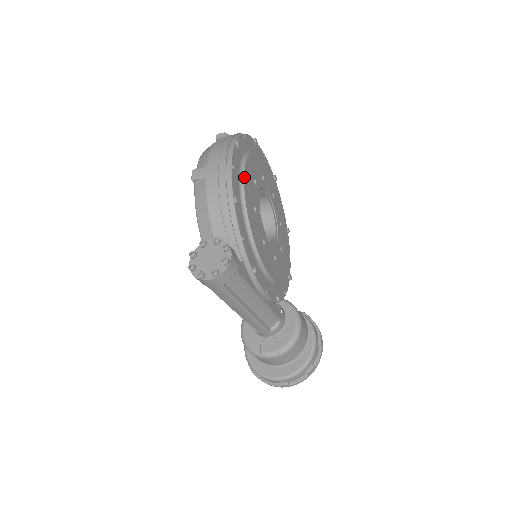
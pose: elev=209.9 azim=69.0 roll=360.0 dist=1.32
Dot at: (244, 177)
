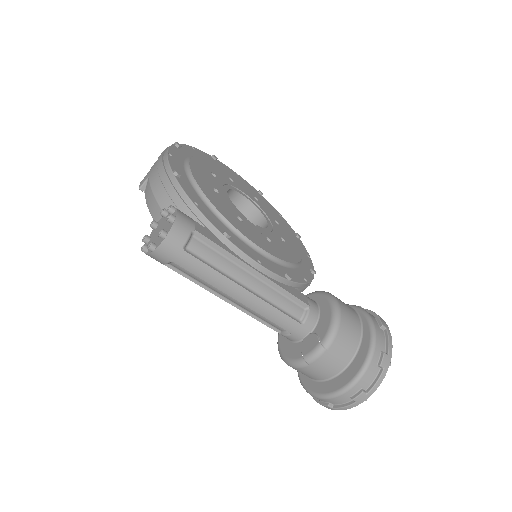
Dot at: (190, 164)
